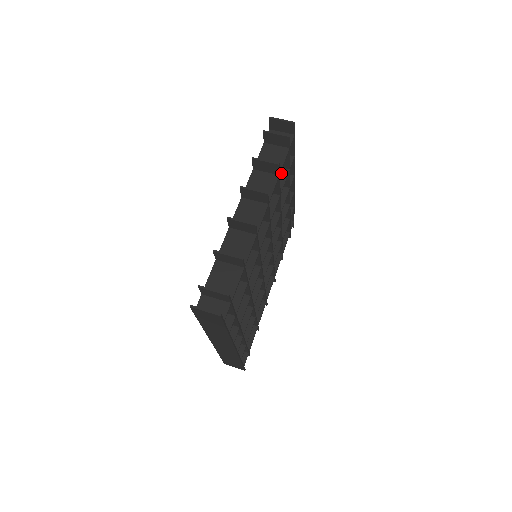
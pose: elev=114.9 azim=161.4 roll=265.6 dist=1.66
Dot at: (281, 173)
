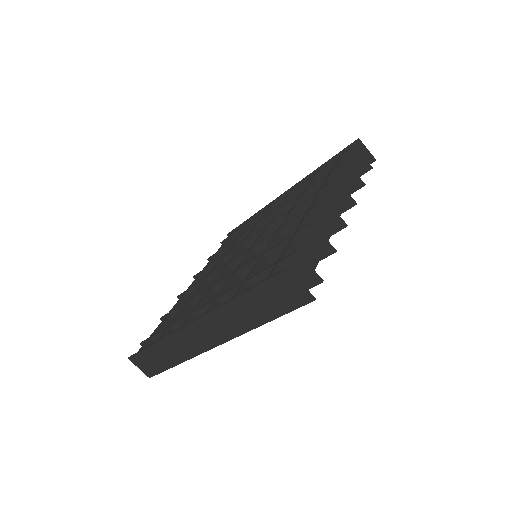
Dot at: occluded
